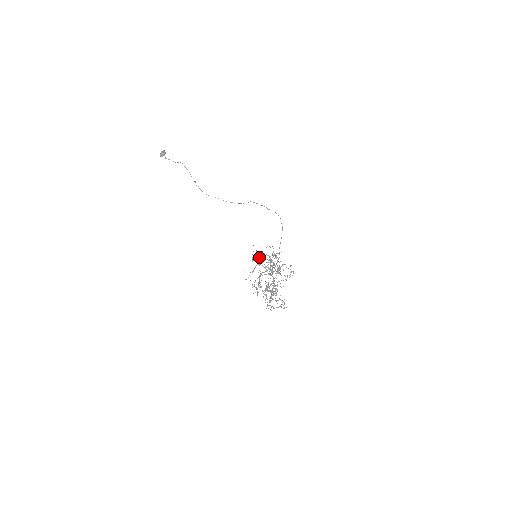
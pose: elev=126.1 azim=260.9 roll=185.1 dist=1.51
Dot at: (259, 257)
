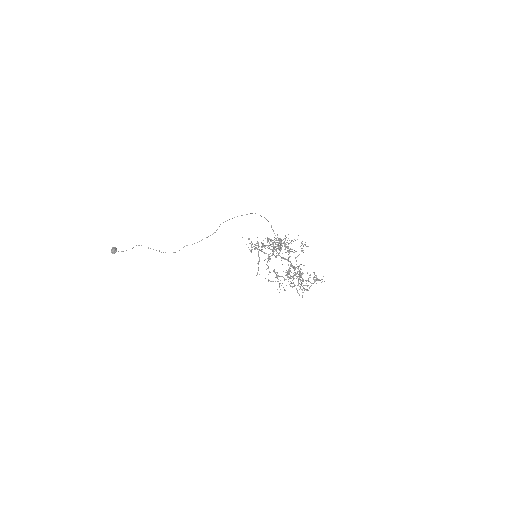
Dot at: (256, 245)
